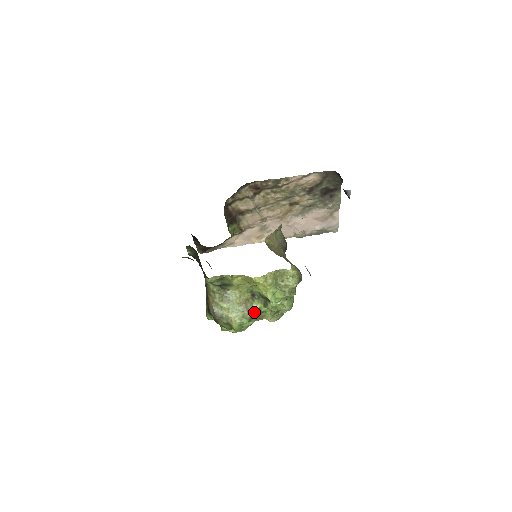
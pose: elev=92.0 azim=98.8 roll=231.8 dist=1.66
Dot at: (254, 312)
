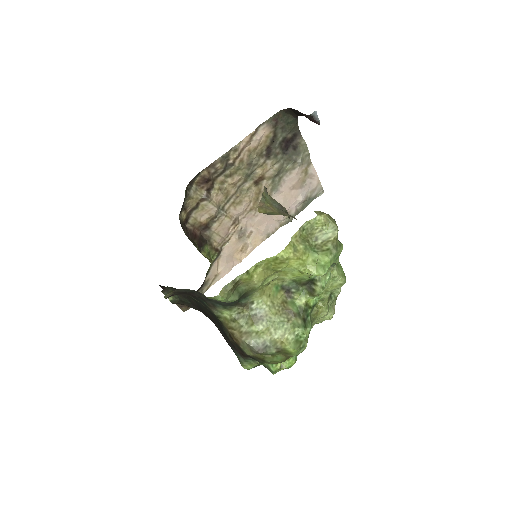
Dot at: (303, 312)
